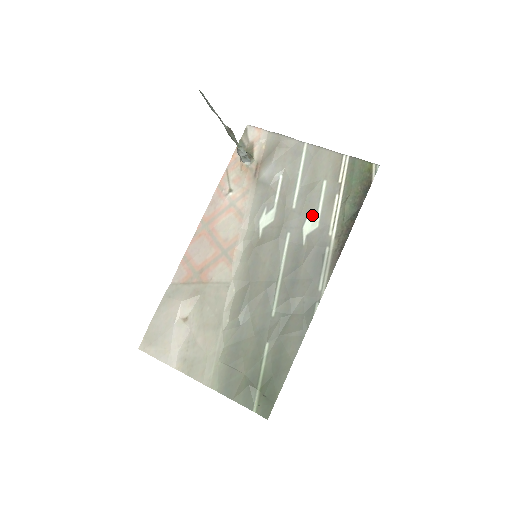
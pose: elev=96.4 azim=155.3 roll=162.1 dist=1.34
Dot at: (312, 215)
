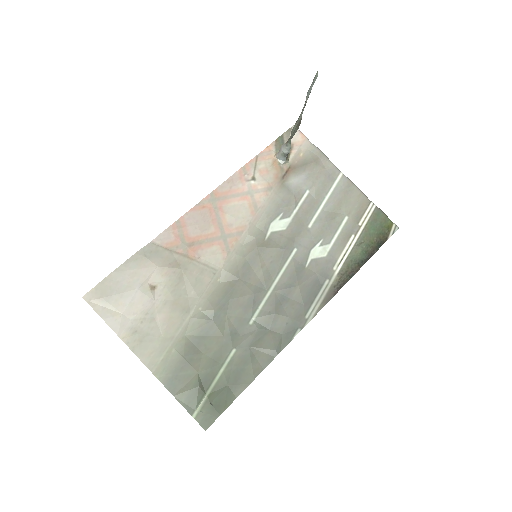
Dot at: (324, 242)
